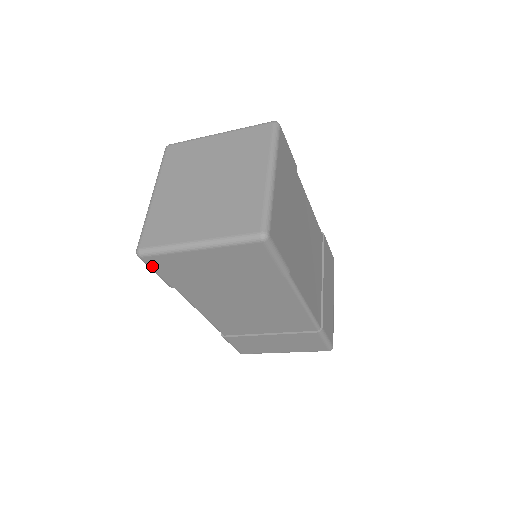
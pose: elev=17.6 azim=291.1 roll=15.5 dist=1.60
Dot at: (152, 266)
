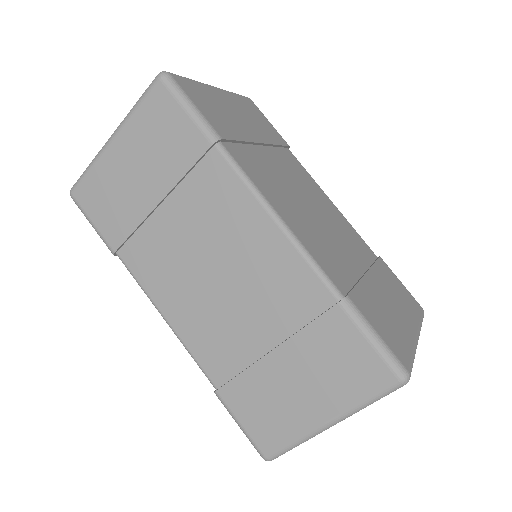
Dot at: (85, 208)
